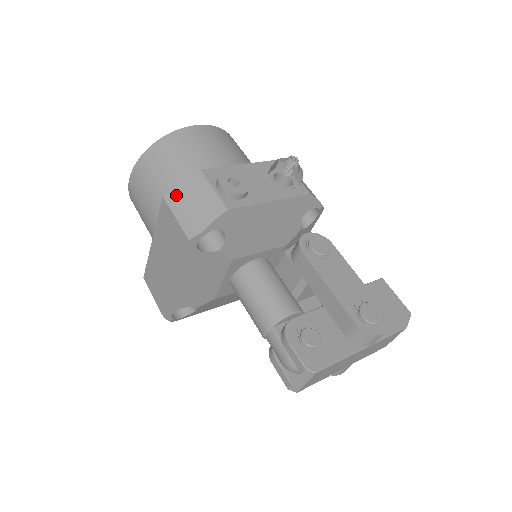
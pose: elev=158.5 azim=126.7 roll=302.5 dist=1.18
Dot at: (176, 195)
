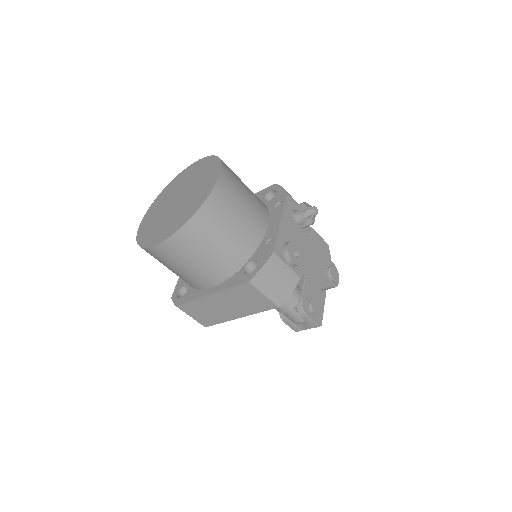
Dot at: (261, 279)
